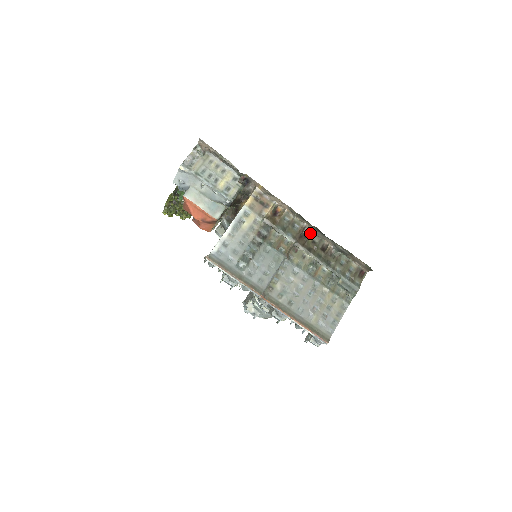
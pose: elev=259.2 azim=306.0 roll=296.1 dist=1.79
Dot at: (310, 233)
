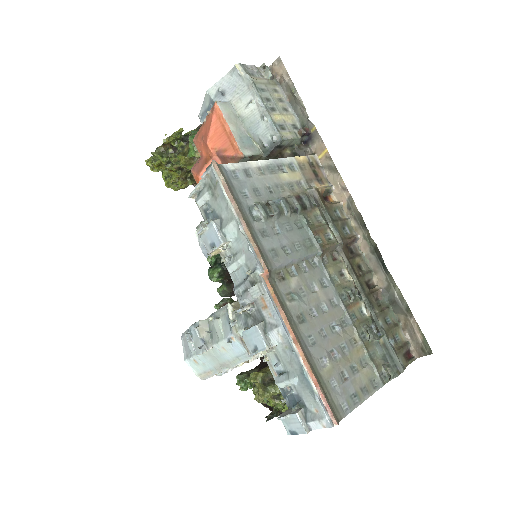
Dot at: (359, 253)
